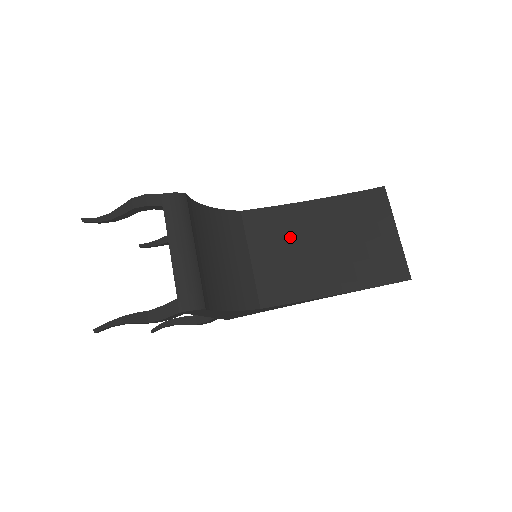
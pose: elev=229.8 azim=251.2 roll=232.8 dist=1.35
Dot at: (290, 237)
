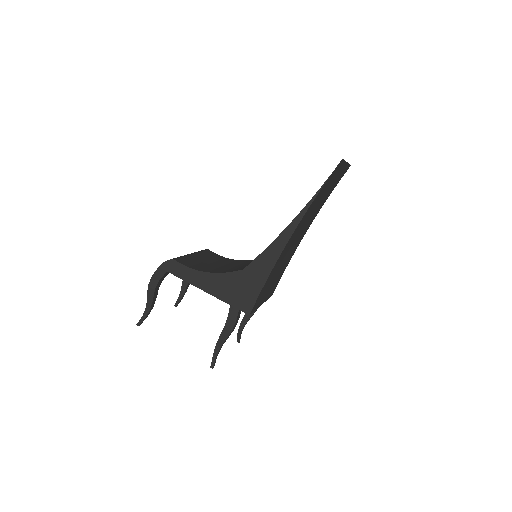
Dot at: occluded
